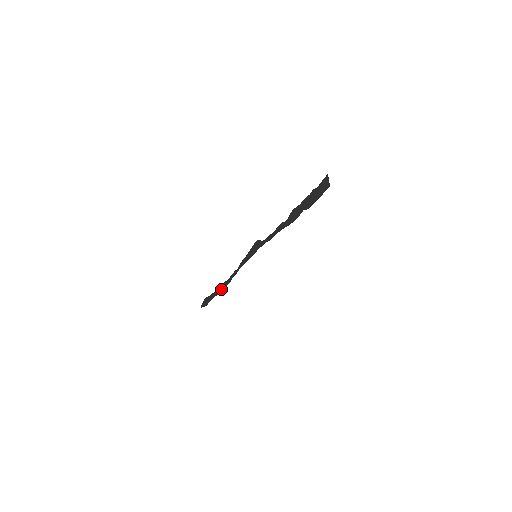
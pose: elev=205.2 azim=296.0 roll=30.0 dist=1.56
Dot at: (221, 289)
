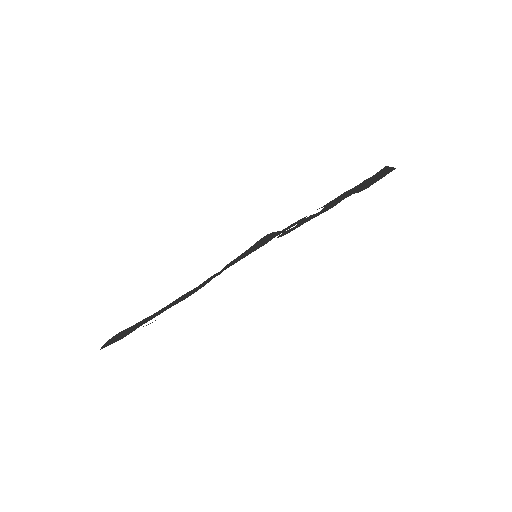
Dot at: (174, 303)
